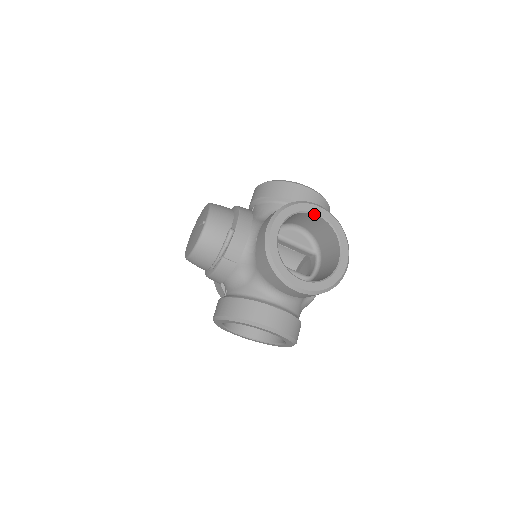
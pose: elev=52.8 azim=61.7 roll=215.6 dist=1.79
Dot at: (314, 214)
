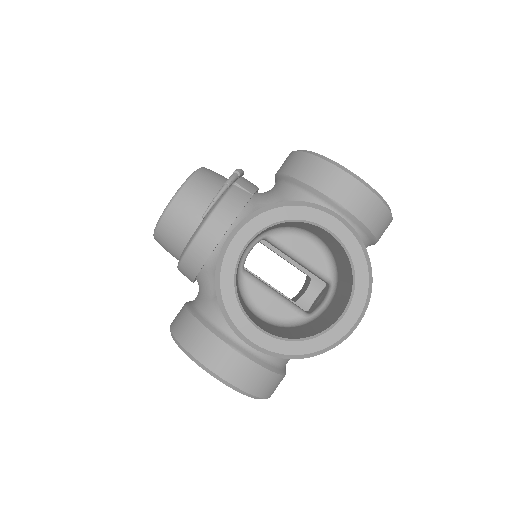
Dot at: occluded
